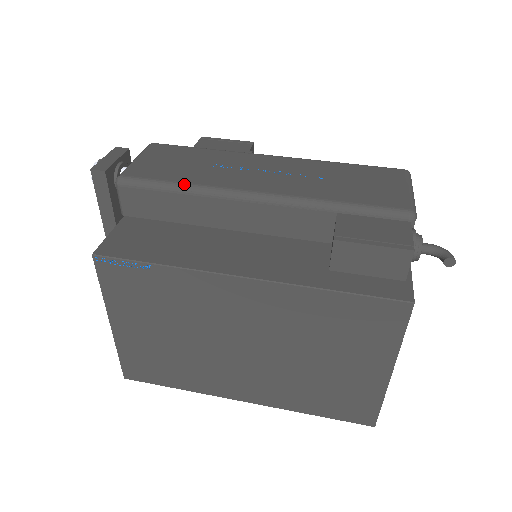
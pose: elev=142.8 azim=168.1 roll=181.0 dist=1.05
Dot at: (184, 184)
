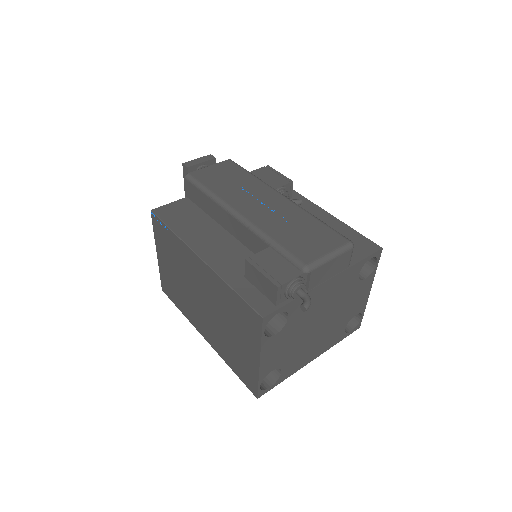
Dot at: (211, 192)
